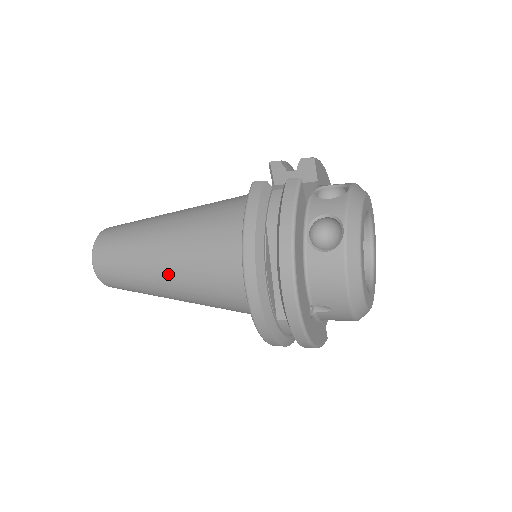
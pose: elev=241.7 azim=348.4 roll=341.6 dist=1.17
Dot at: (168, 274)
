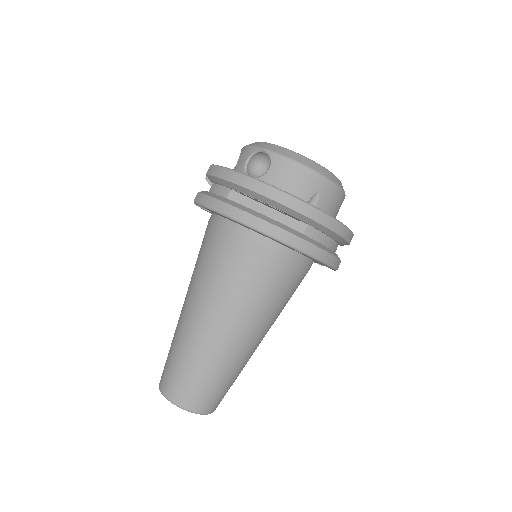
Dot at: (222, 322)
